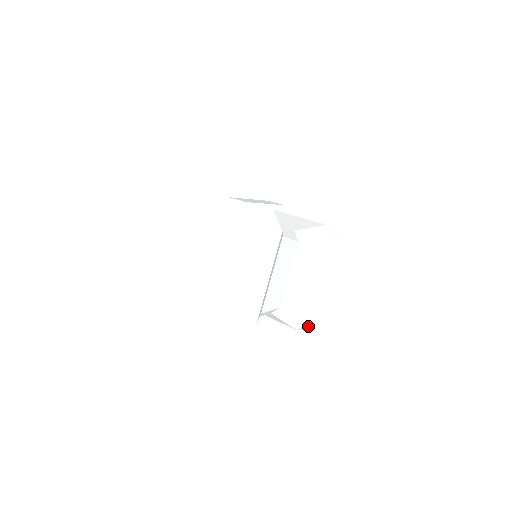
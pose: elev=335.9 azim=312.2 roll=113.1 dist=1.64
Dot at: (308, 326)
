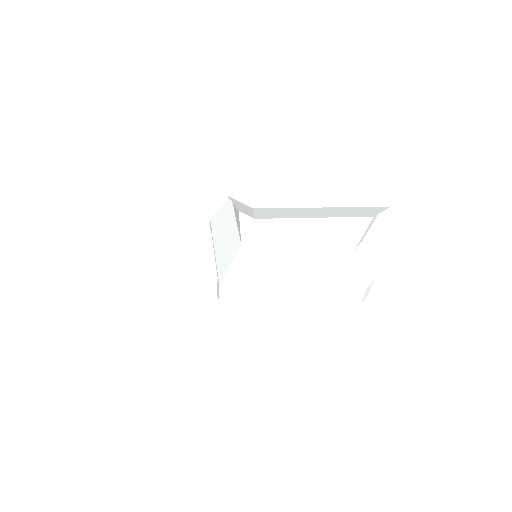
Dot at: (366, 293)
